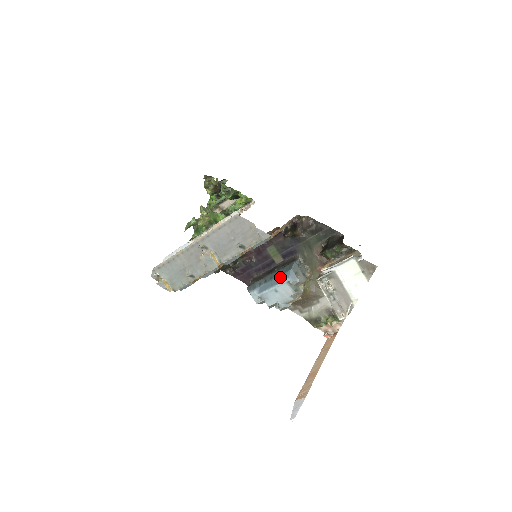
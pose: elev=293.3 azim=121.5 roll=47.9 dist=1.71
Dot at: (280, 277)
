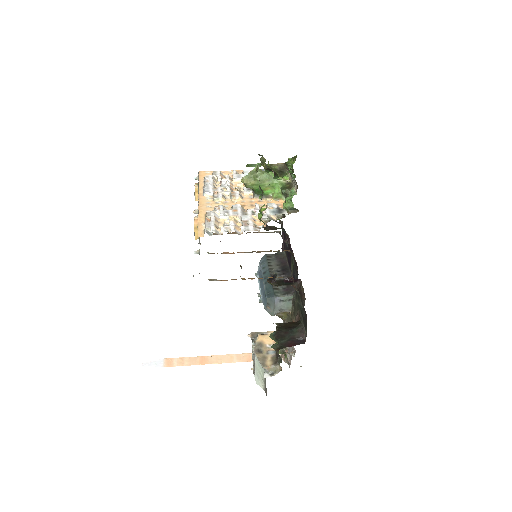
Dot at: (264, 288)
